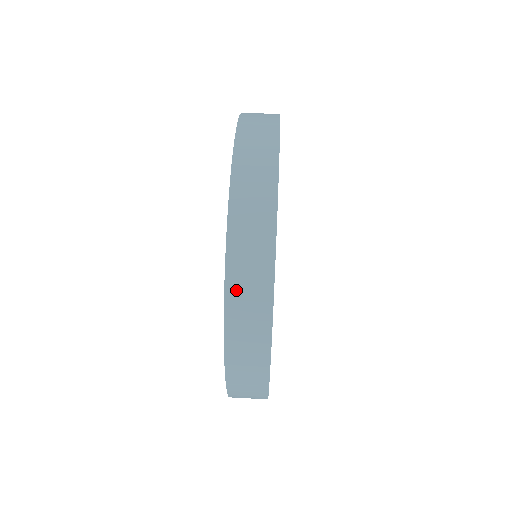
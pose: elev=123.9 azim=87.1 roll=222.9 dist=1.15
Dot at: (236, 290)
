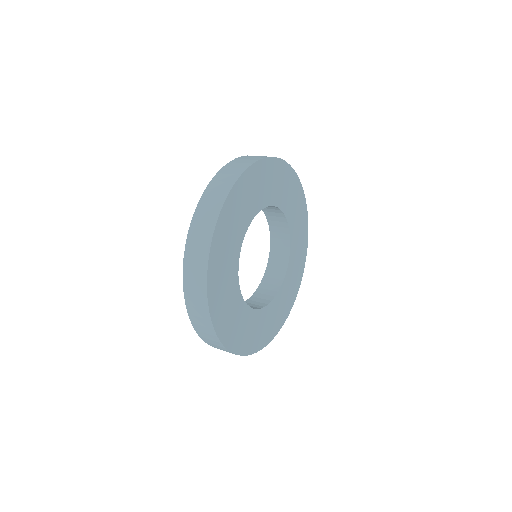
Dot at: (214, 185)
